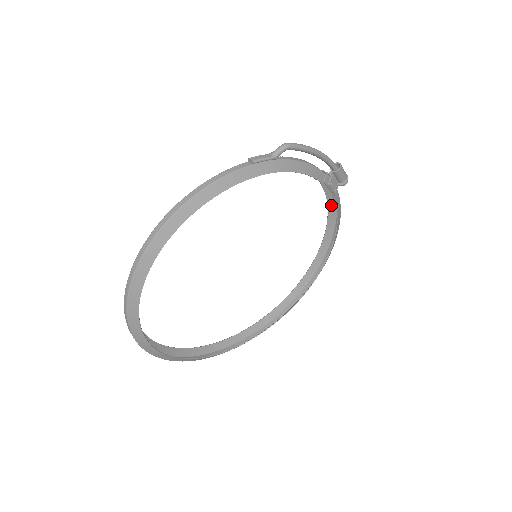
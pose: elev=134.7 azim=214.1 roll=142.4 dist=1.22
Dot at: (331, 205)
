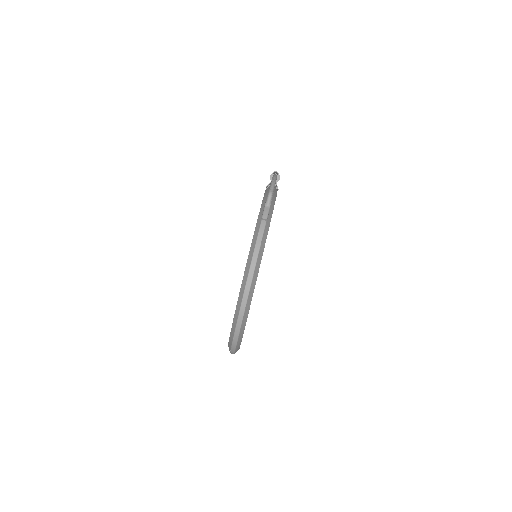
Dot at: occluded
